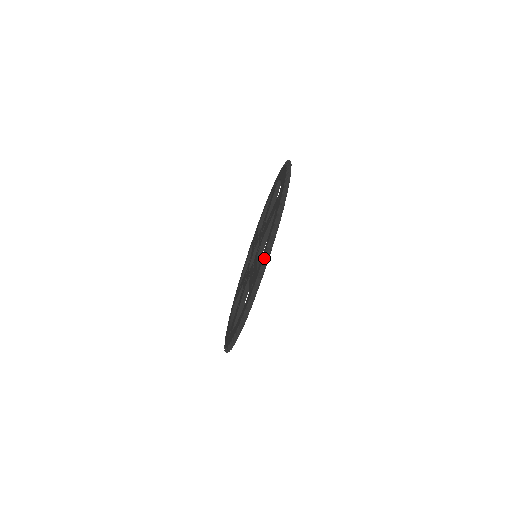
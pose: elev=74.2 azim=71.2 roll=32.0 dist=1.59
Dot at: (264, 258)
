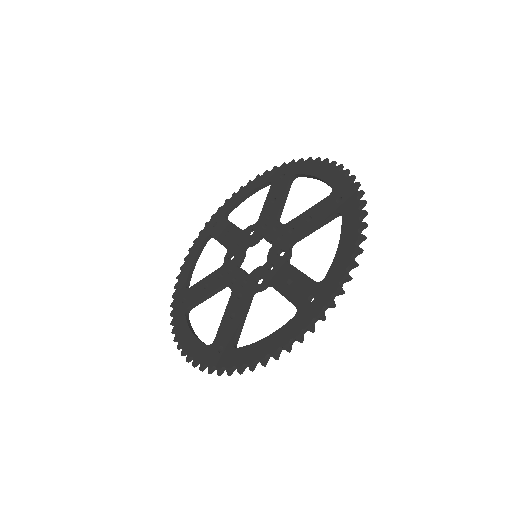
Dot at: (244, 365)
